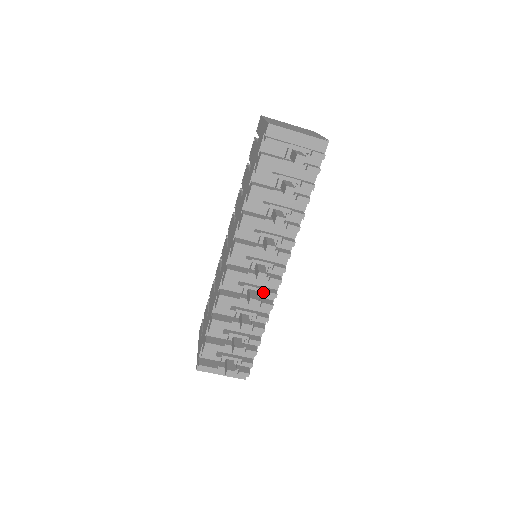
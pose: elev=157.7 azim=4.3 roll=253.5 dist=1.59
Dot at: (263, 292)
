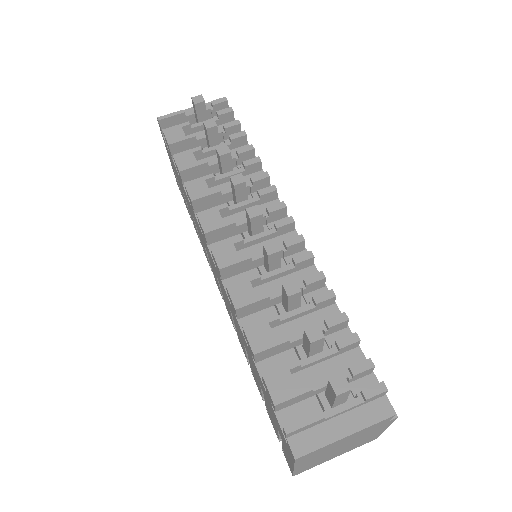
Dot at: (283, 250)
